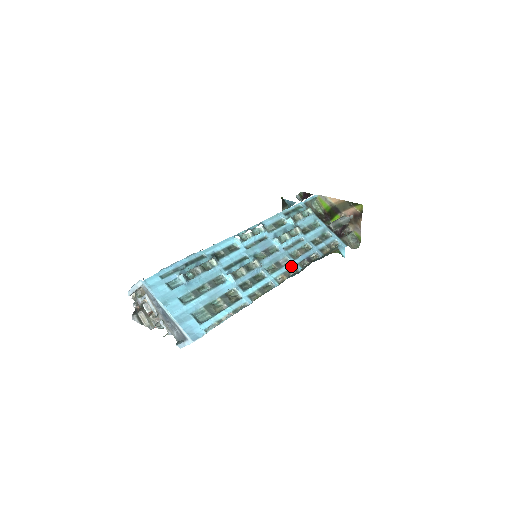
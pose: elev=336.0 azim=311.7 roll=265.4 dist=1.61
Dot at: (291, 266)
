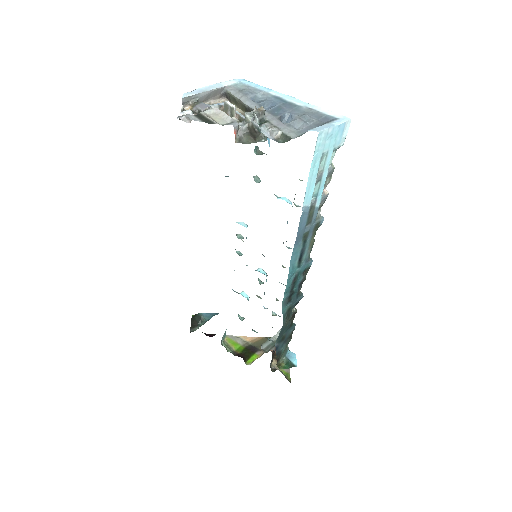
Dot at: occluded
